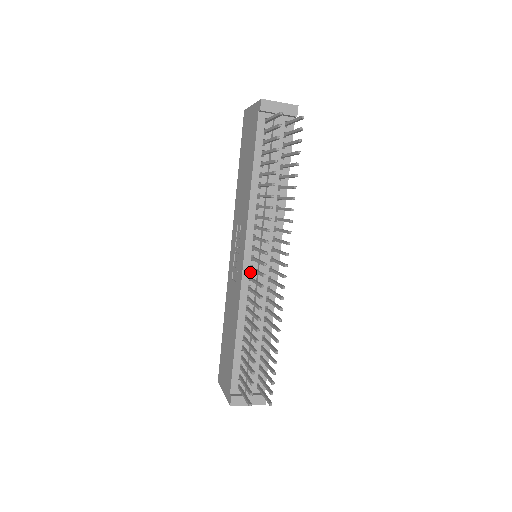
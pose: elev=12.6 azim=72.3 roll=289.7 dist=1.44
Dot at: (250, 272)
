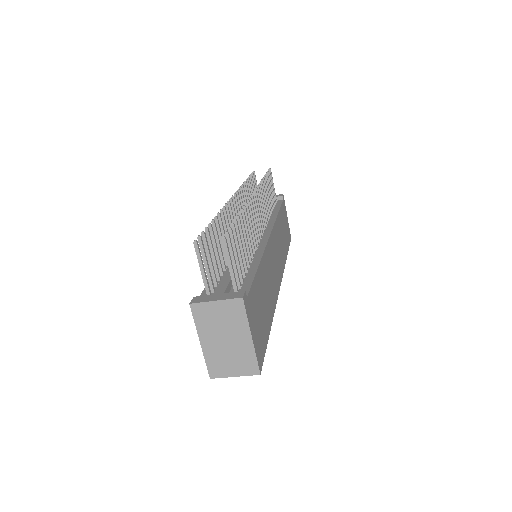
Dot at: occluded
